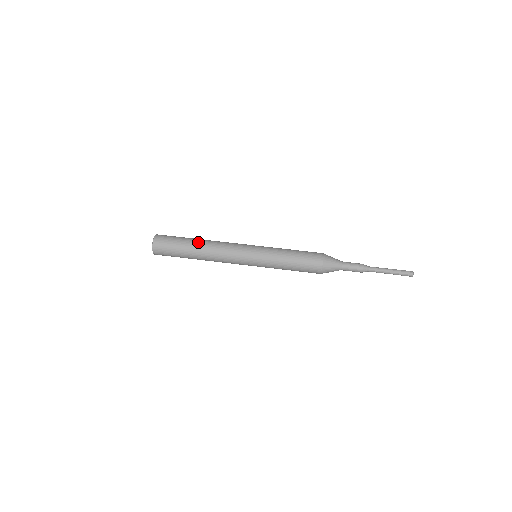
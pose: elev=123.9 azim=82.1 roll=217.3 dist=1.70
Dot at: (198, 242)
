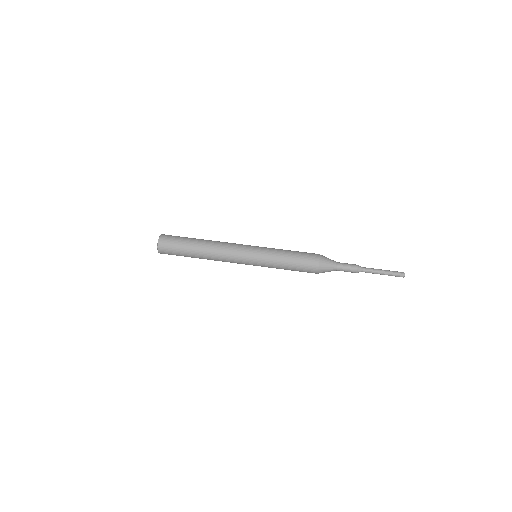
Dot at: (200, 250)
